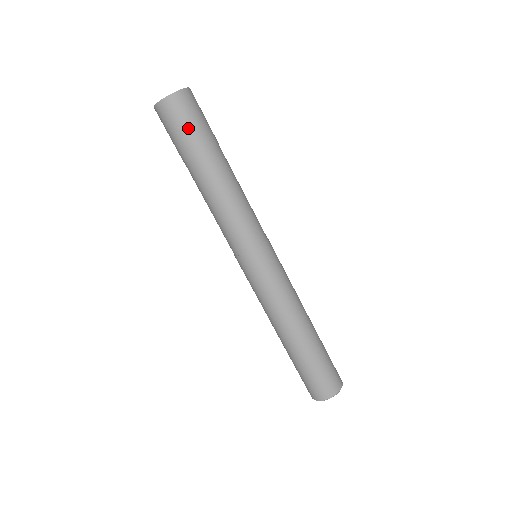
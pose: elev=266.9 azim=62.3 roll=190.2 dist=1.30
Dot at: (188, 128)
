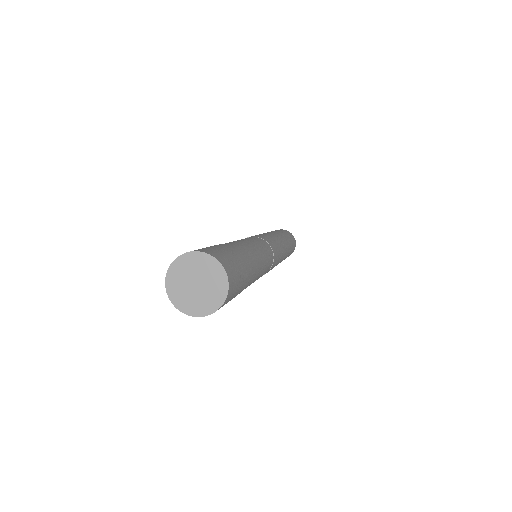
Dot at: occluded
